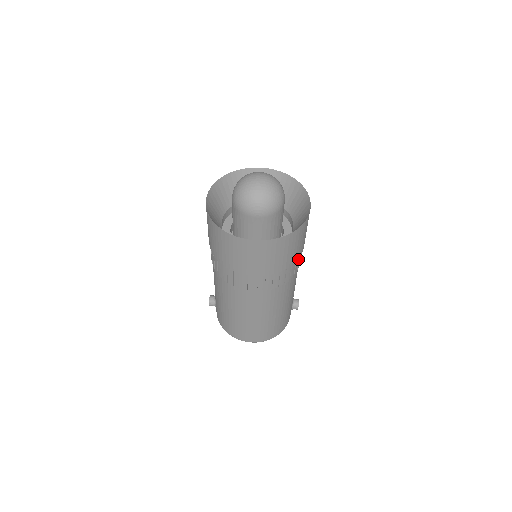
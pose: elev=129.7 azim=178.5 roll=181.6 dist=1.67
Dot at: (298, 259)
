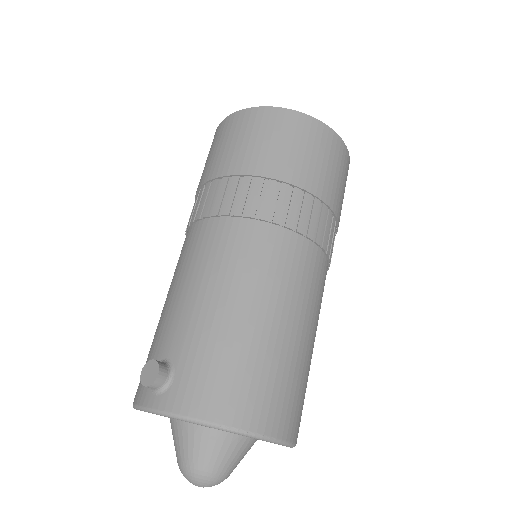
Dot at: occluded
